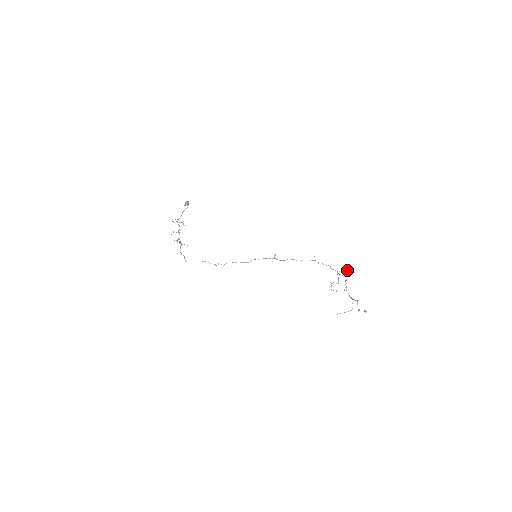
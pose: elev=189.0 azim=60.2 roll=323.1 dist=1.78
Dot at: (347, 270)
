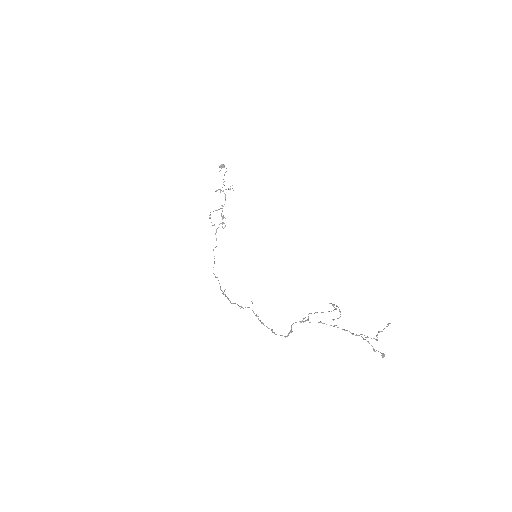
Dot at: occluded
